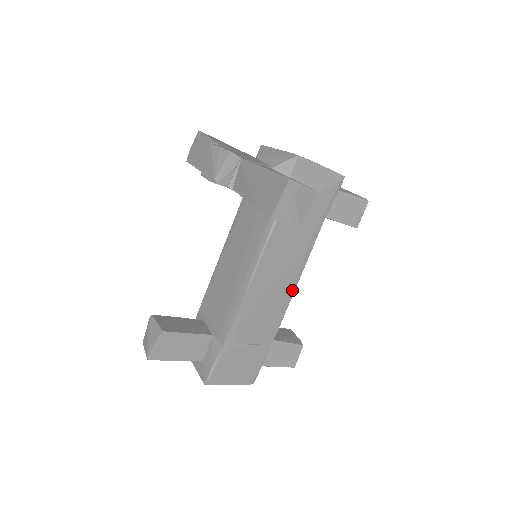
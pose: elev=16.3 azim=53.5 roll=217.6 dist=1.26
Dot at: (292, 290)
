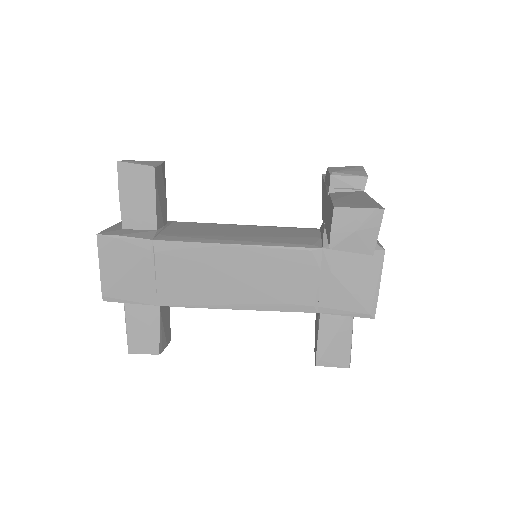
Dot at: (231, 305)
